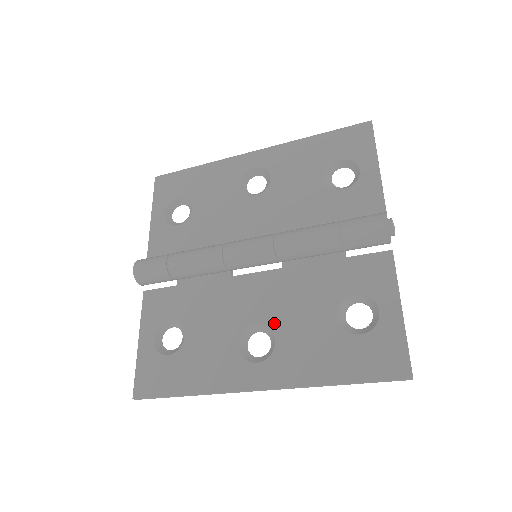
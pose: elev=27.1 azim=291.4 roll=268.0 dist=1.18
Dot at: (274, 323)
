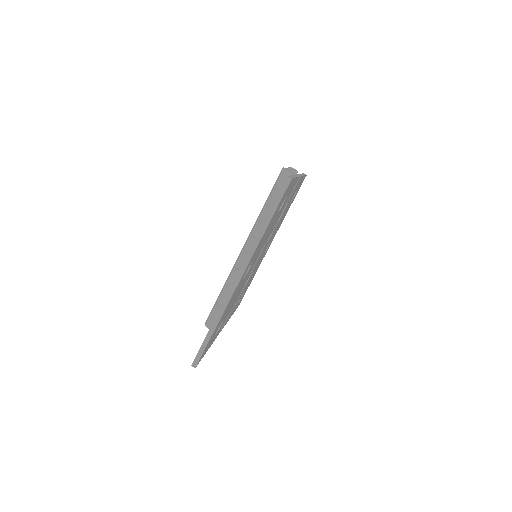
Dot at: occluded
